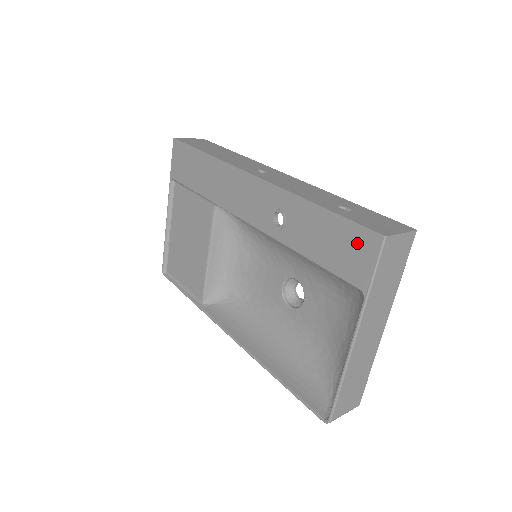
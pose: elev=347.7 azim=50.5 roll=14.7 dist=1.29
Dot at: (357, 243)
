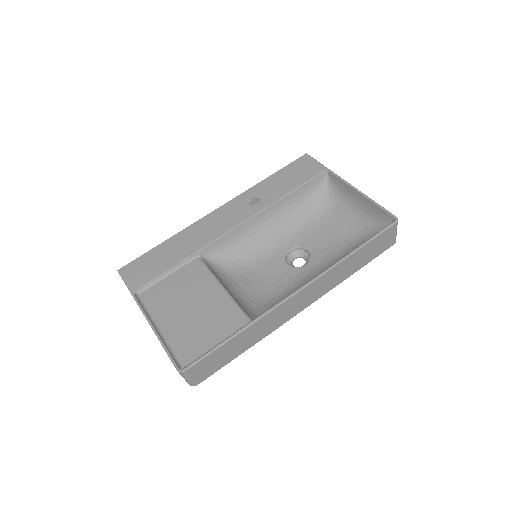
Dot at: (301, 165)
